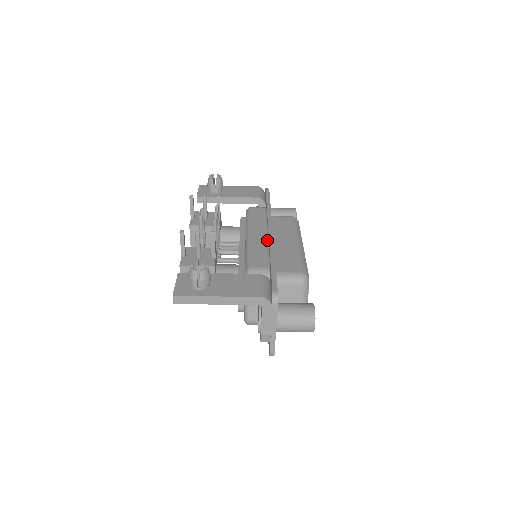
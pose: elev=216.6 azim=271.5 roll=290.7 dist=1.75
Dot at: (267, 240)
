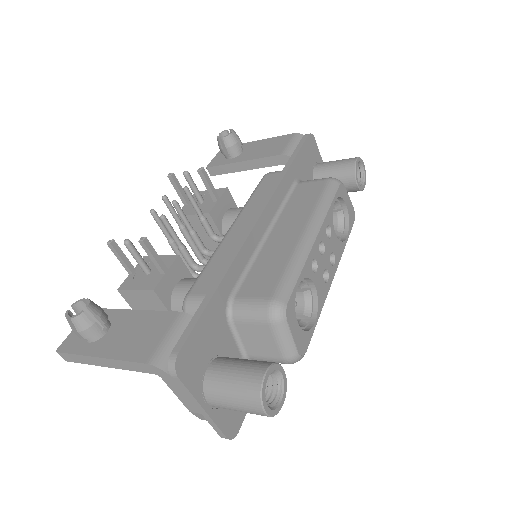
Dot at: occluded
